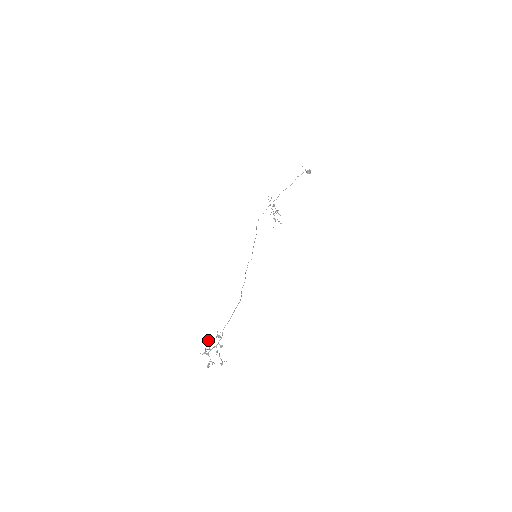
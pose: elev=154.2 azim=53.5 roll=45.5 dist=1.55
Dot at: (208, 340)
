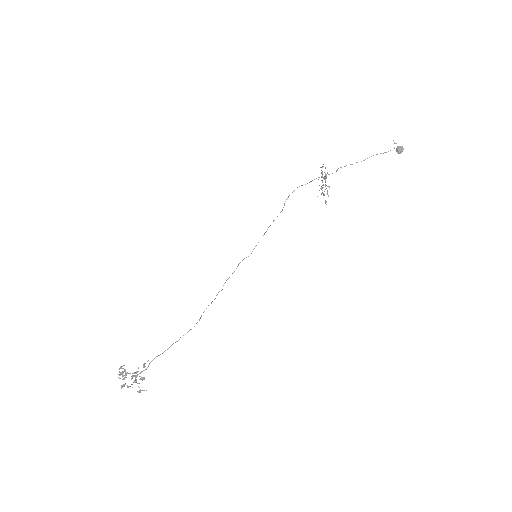
Dot at: (123, 372)
